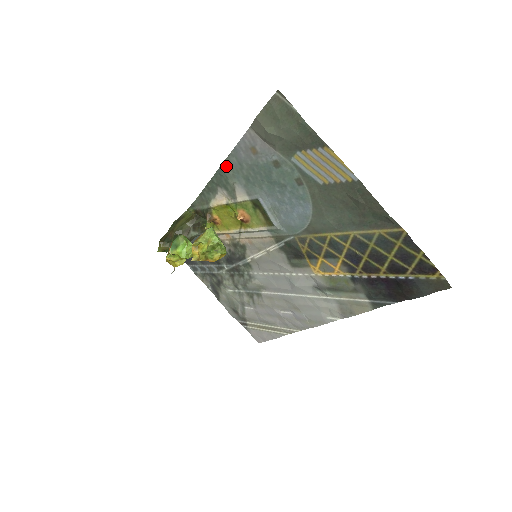
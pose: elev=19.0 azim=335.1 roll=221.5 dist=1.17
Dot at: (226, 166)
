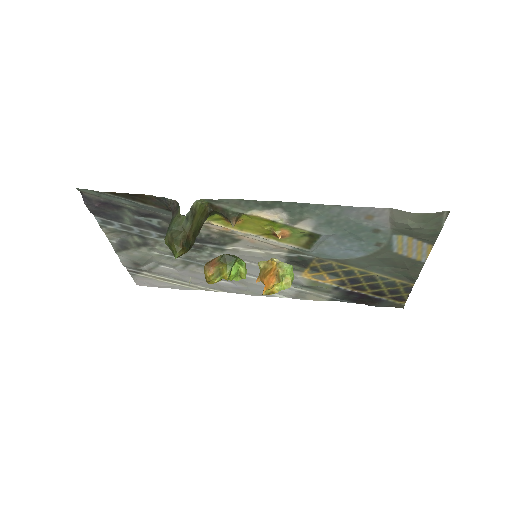
Dot at: (319, 207)
